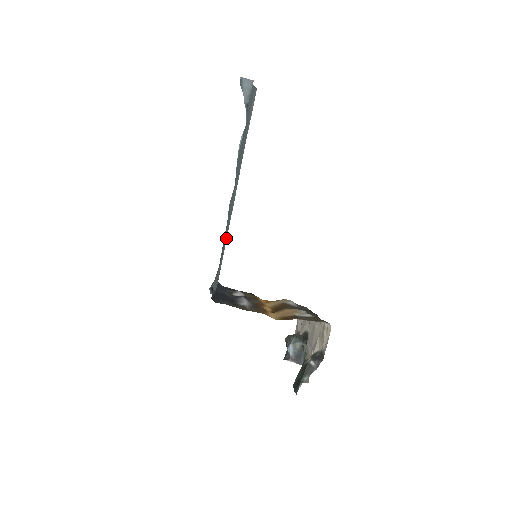
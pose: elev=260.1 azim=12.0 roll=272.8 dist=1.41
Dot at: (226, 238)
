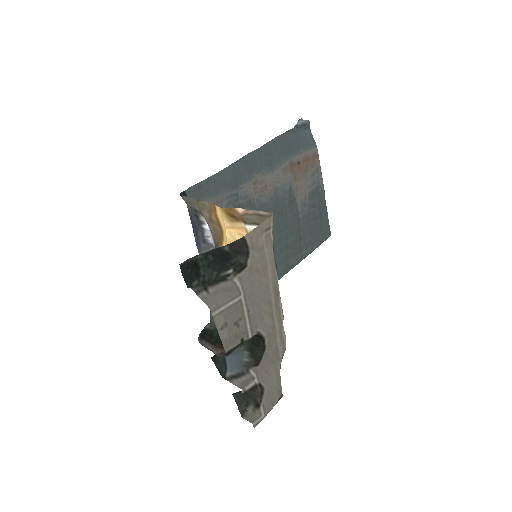
Dot at: (230, 184)
